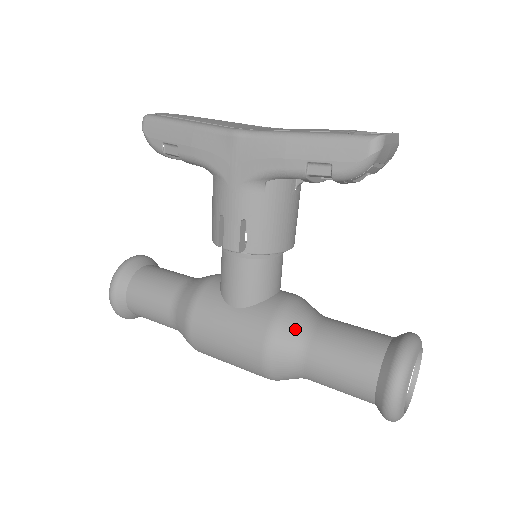
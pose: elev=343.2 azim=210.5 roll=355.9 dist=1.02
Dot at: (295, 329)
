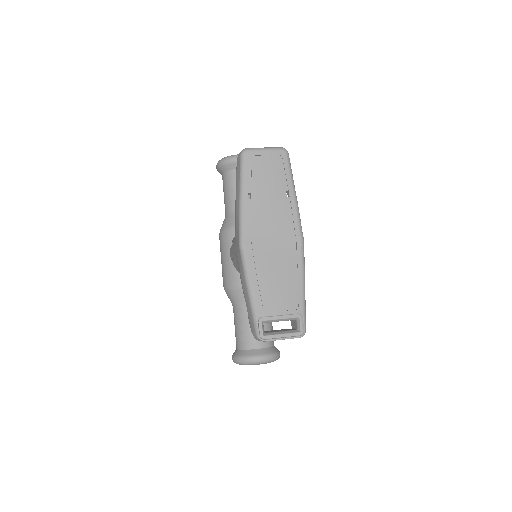
Dot at: (238, 298)
